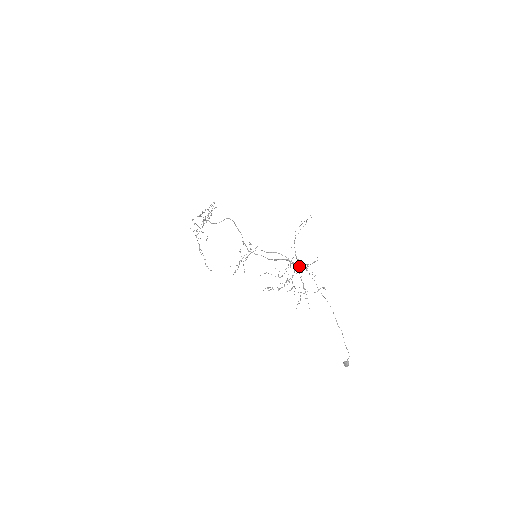
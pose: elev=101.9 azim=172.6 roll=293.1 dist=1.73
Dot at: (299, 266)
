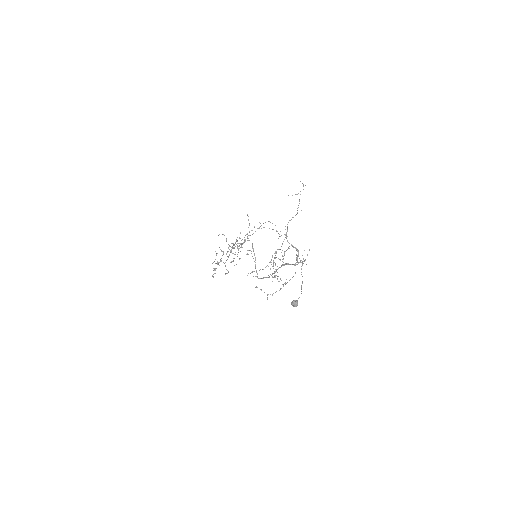
Dot at: (293, 264)
